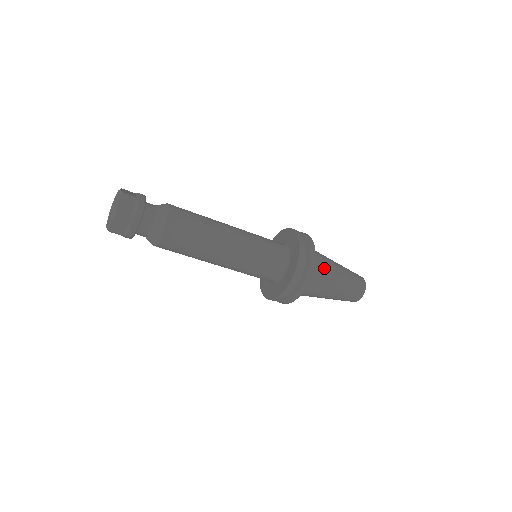
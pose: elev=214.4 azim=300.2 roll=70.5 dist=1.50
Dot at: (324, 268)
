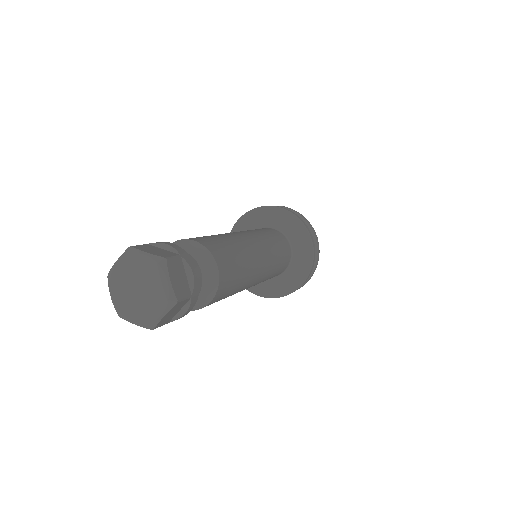
Dot at: occluded
